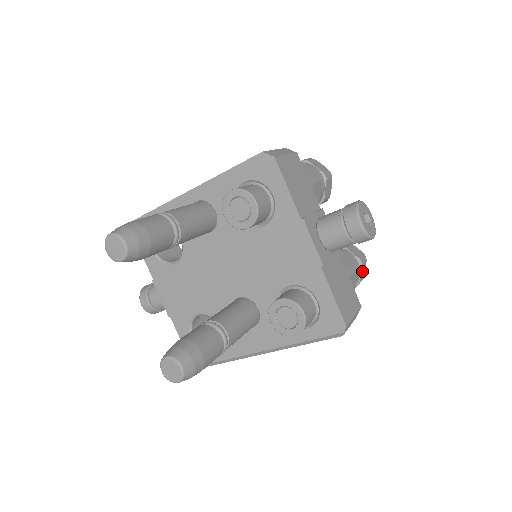
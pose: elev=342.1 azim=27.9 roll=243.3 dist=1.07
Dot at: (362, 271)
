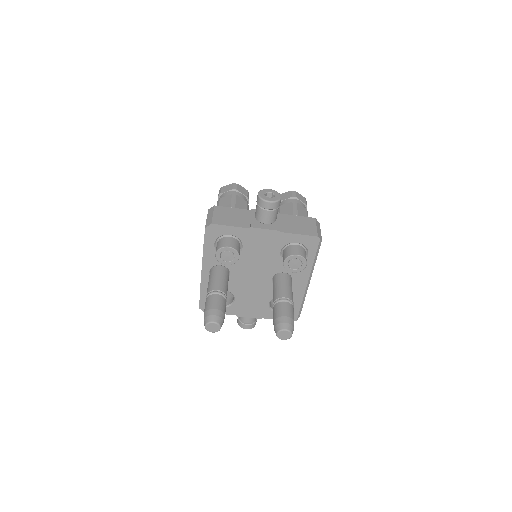
Dot at: (300, 198)
